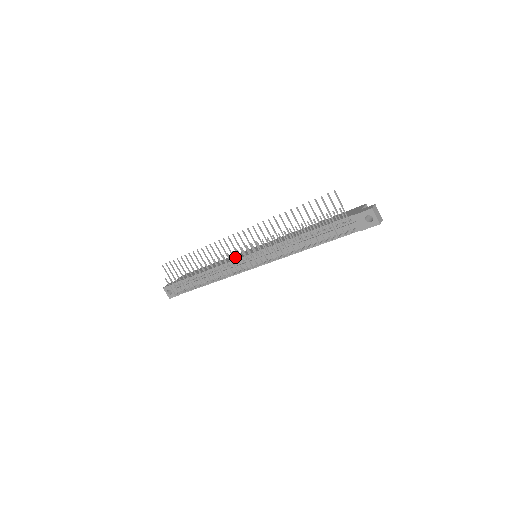
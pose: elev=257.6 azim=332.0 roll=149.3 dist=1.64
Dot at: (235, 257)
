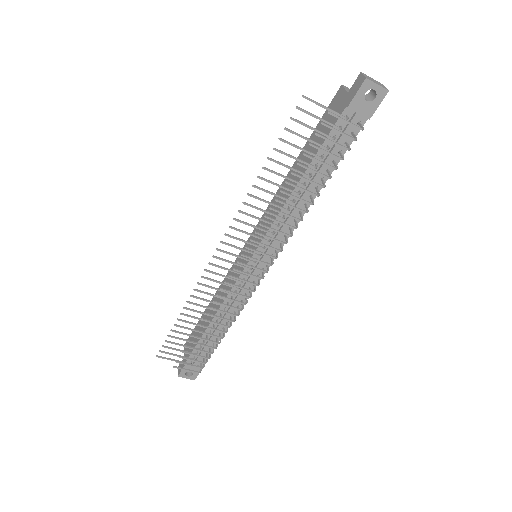
Dot at: (237, 278)
